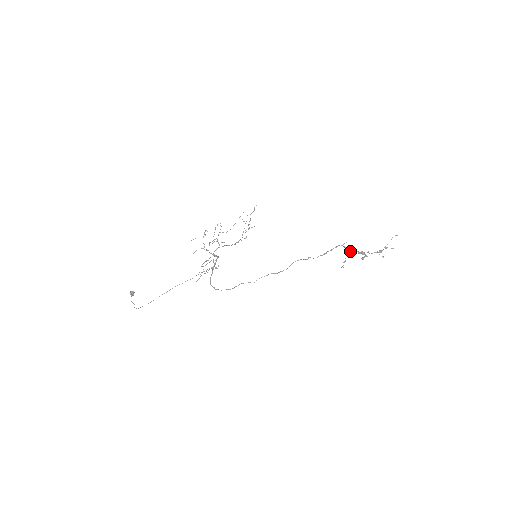
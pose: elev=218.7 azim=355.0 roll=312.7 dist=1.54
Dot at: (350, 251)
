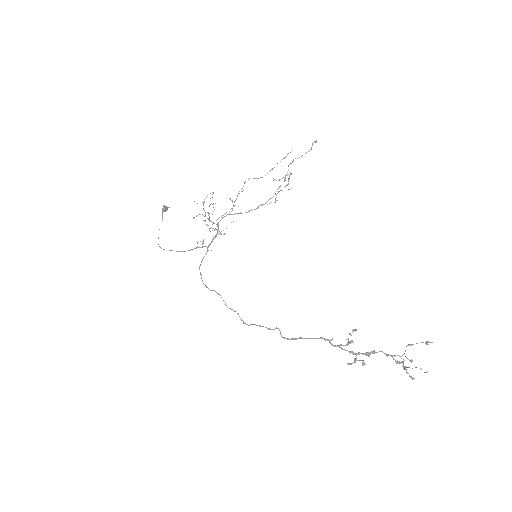
Dot at: (342, 345)
